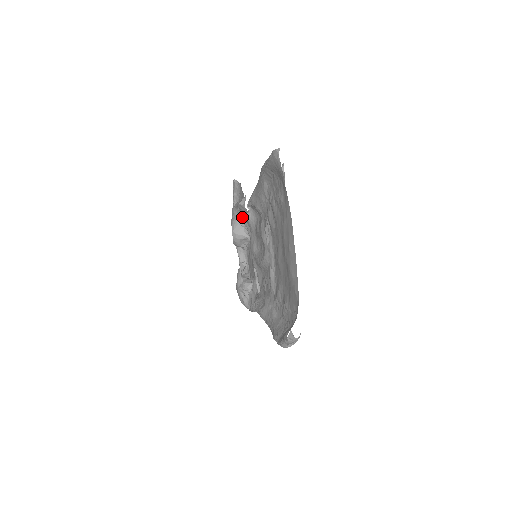
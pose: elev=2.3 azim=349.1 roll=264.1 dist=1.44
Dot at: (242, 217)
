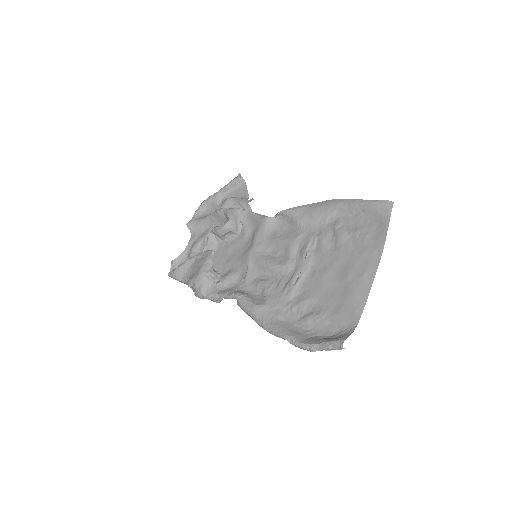
Dot at: (245, 214)
